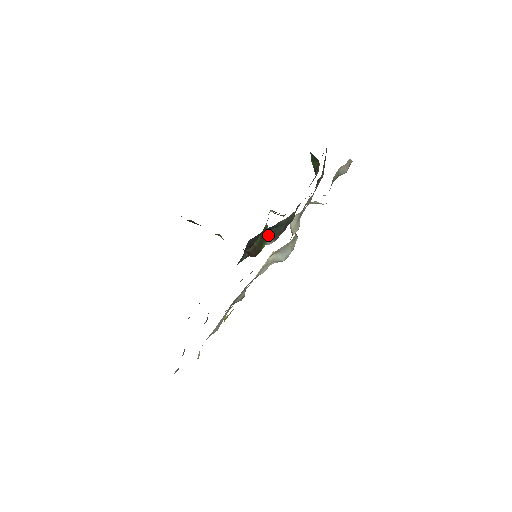
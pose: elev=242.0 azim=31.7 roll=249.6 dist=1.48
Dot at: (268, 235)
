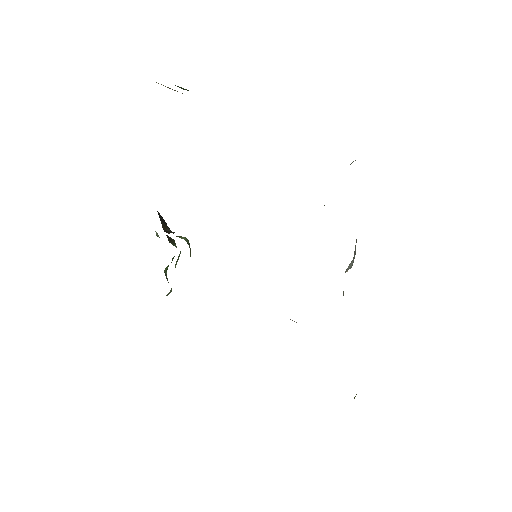
Dot at: occluded
